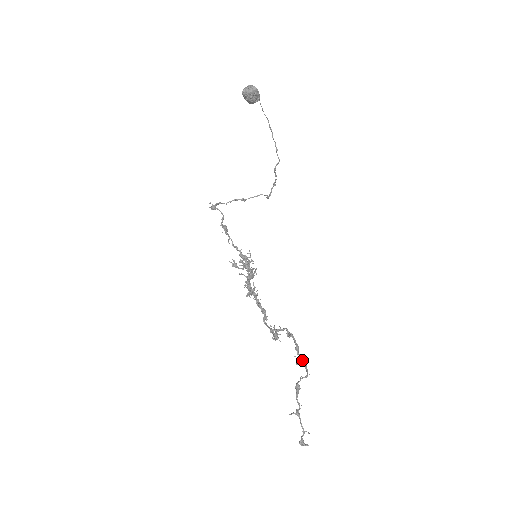
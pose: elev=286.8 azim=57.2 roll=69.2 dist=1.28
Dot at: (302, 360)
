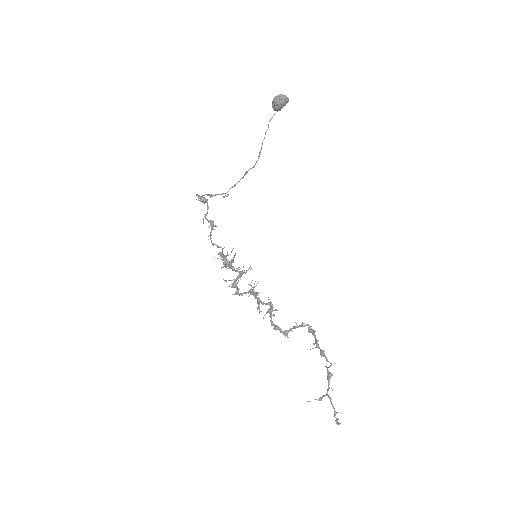
Dot at: occluded
